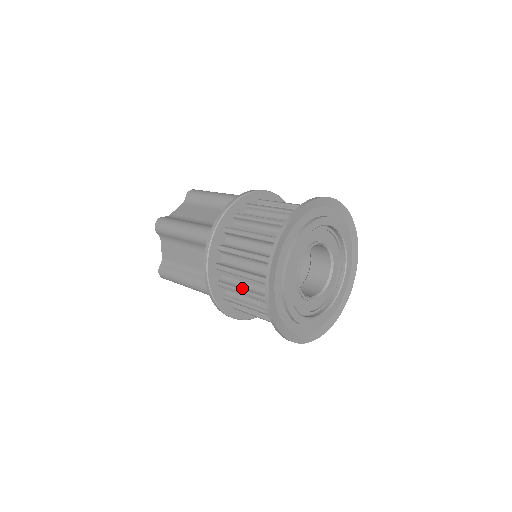
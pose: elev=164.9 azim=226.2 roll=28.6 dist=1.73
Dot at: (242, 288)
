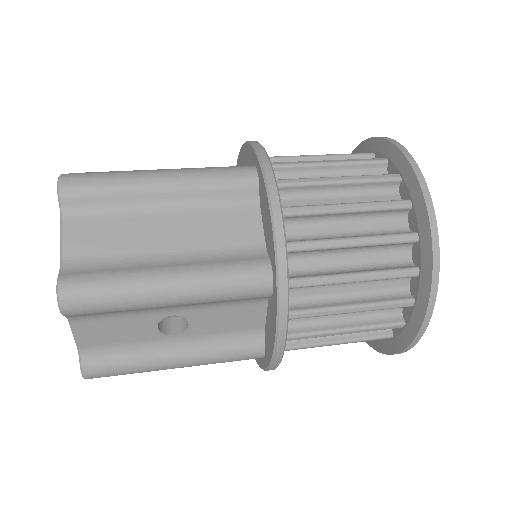
Dot at: (343, 237)
